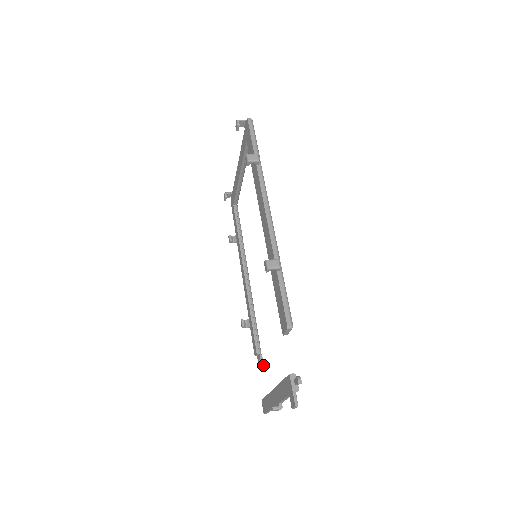
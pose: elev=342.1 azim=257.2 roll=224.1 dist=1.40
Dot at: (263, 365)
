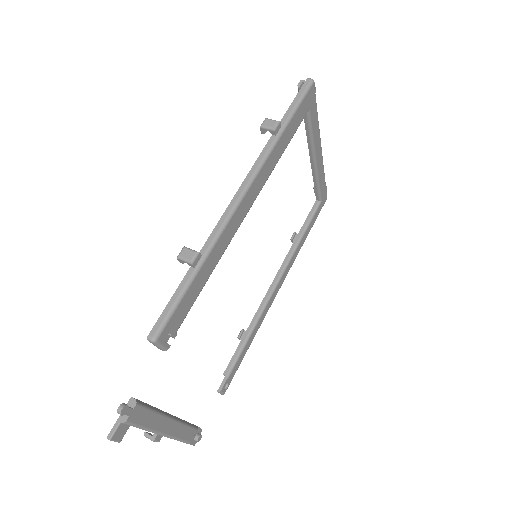
Dot at: (220, 390)
